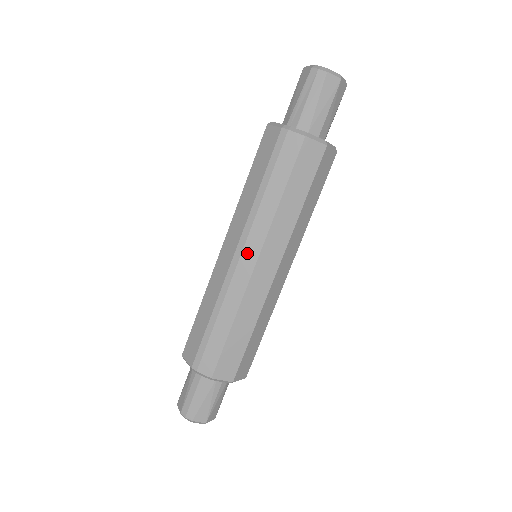
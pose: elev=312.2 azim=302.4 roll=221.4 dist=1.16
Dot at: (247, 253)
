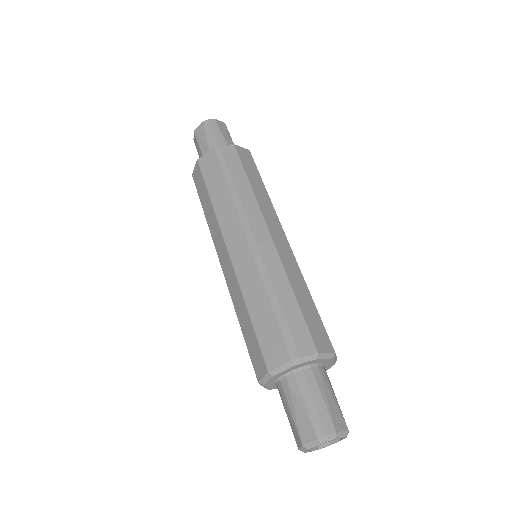
Dot at: (257, 230)
